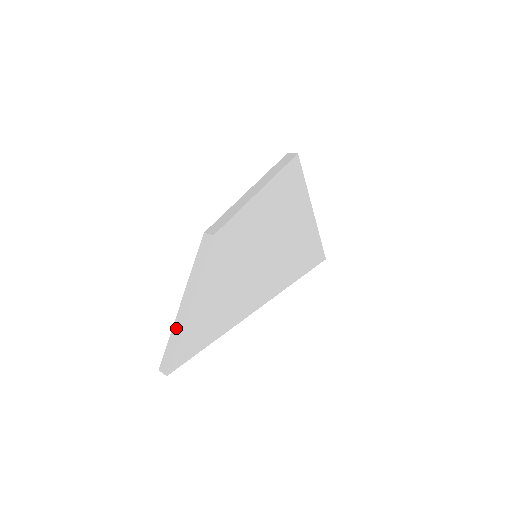
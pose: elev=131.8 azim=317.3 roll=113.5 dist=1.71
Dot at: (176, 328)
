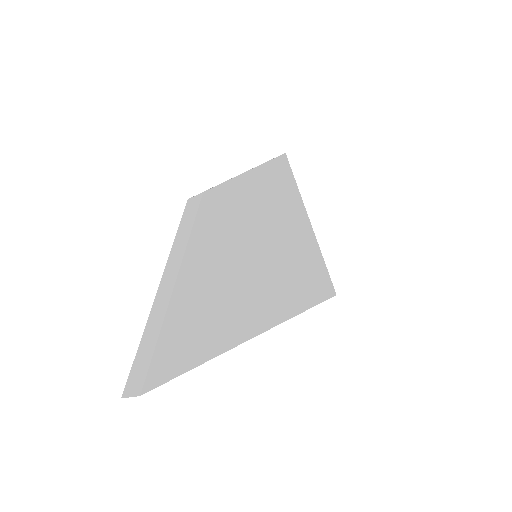
Dot at: (153, 319)
